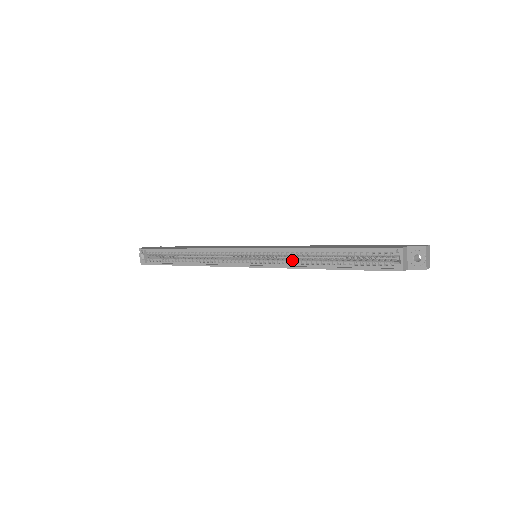
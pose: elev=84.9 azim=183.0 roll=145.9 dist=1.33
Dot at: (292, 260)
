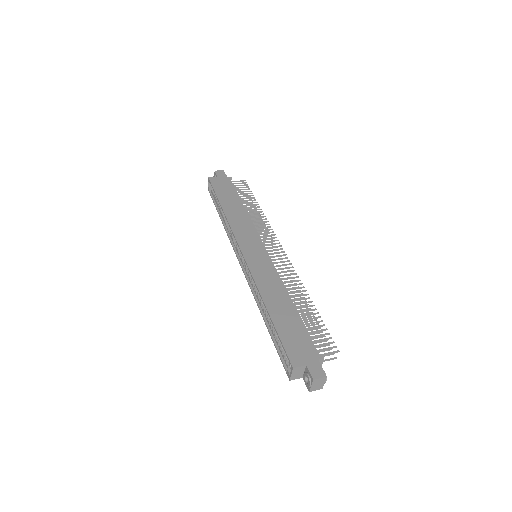
Dot at: occluded
